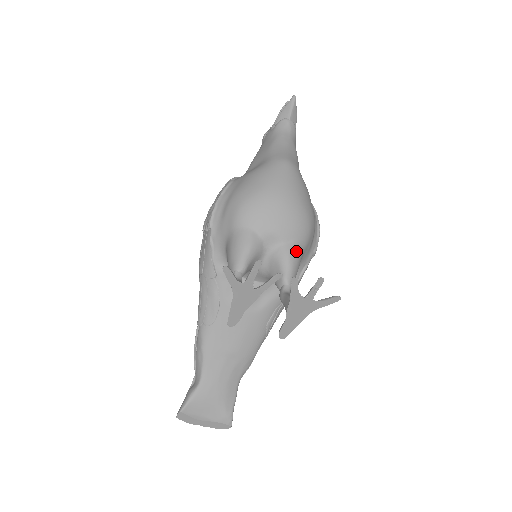
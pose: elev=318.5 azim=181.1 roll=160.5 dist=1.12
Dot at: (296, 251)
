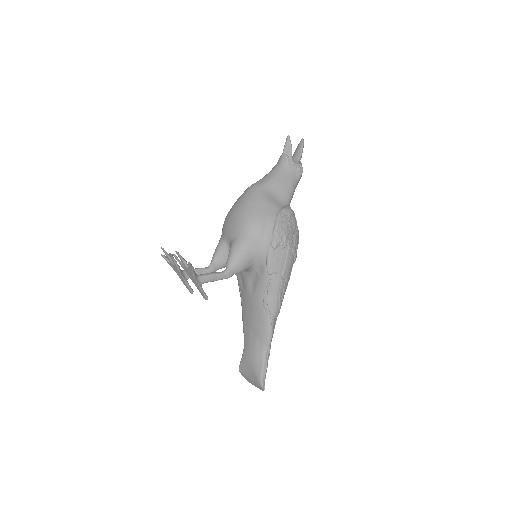
Dot at: (237, 244)
